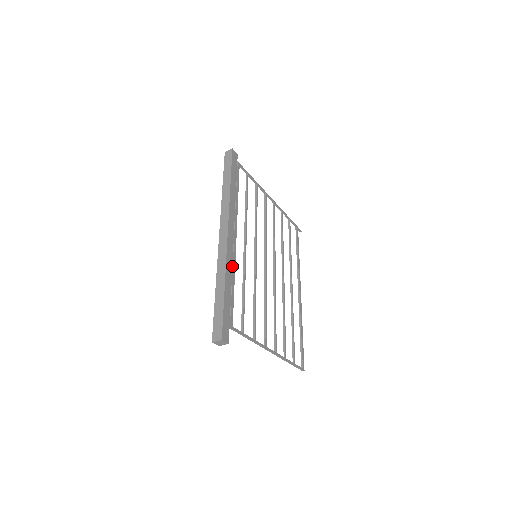
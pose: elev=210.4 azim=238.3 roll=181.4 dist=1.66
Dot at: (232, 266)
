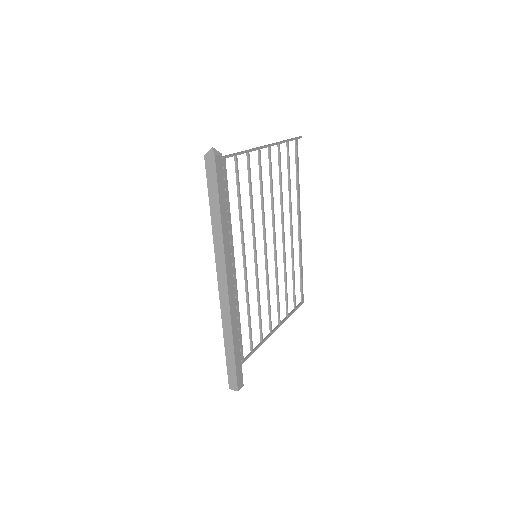
Dot at: (236, 307)
